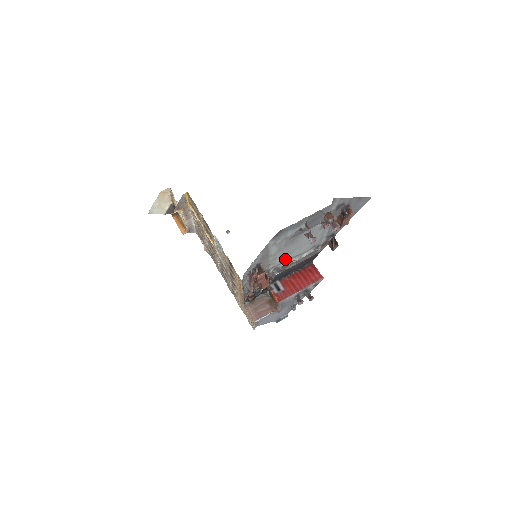
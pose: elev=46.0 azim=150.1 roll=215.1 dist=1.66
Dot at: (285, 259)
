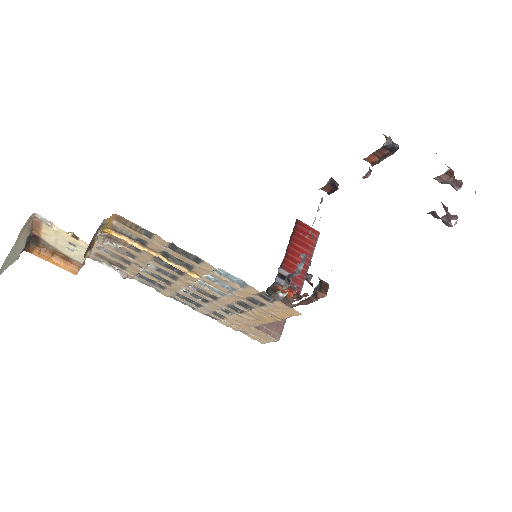
Dot at: occluded
